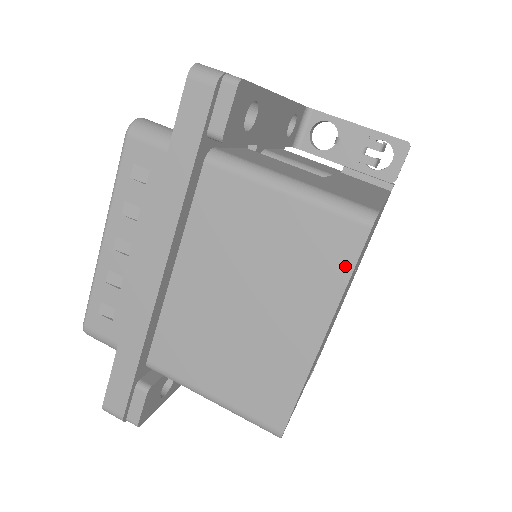
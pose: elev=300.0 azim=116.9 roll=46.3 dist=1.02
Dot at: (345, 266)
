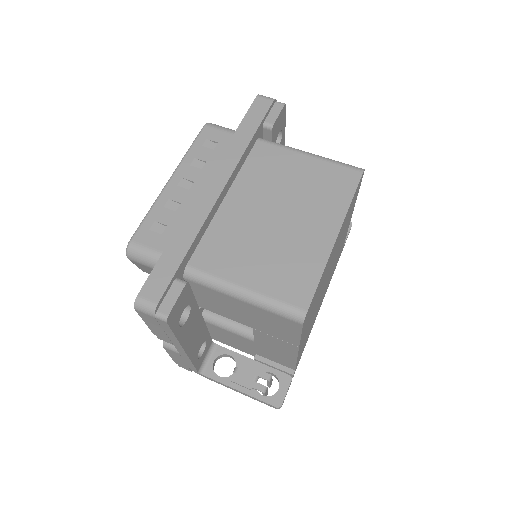
Dot at: (349, 192)
